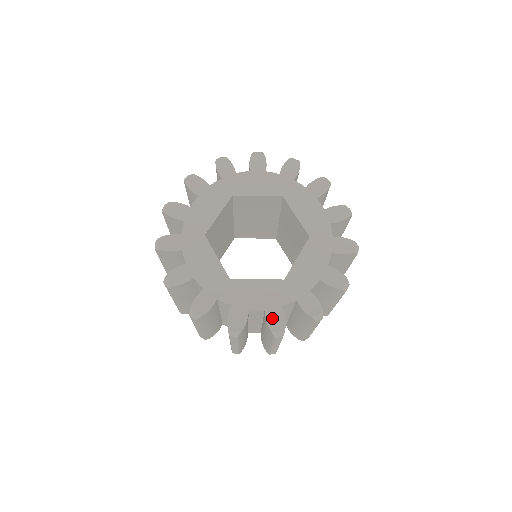
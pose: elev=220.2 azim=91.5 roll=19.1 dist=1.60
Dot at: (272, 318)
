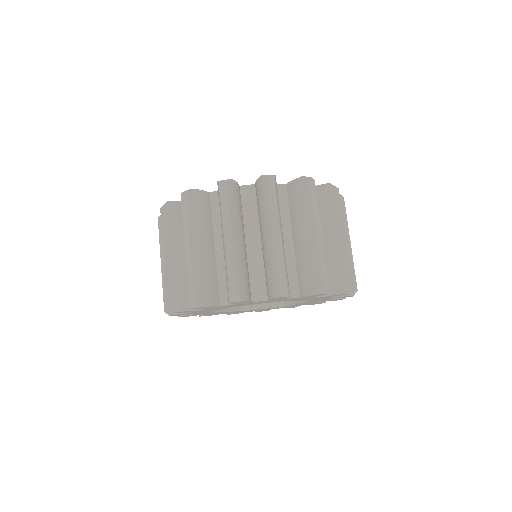
Dot at: occluded
